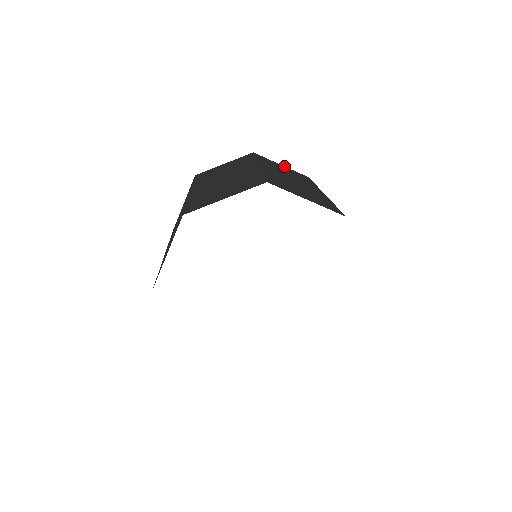
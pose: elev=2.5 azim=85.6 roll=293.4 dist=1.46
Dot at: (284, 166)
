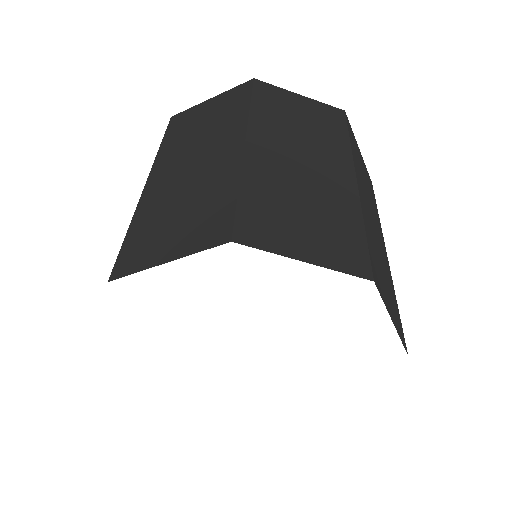
Dot at: (304, 97)
